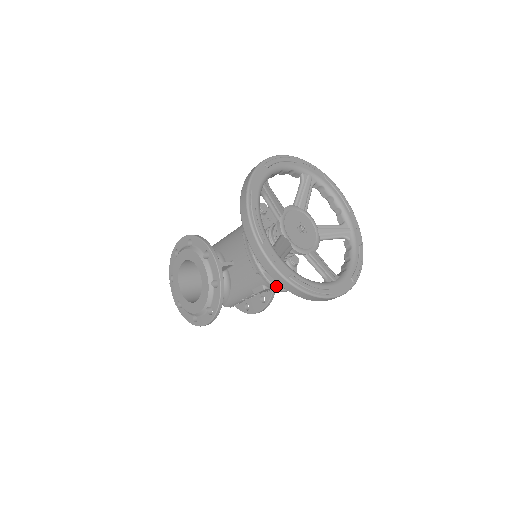
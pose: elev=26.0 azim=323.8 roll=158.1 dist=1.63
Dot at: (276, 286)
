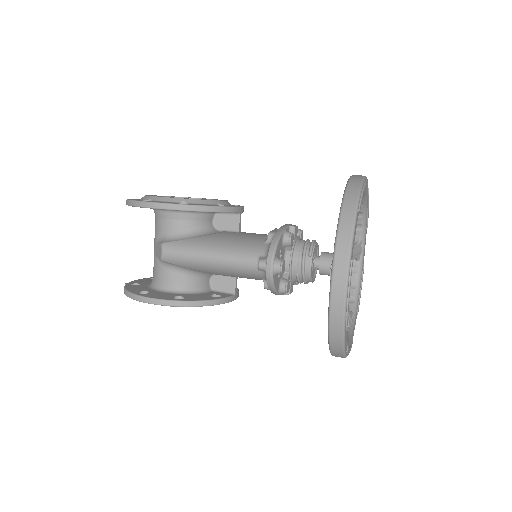
Dot at: occluded
